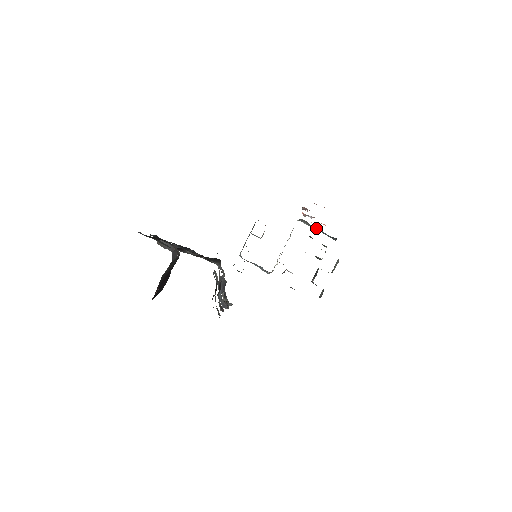
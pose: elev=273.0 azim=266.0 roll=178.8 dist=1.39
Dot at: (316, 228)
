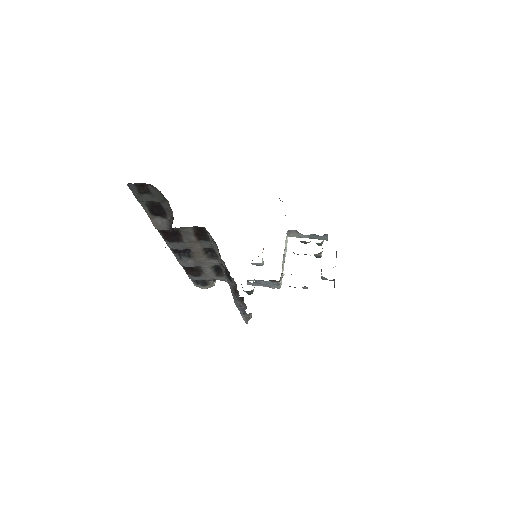
Dot at: (306, 236)
